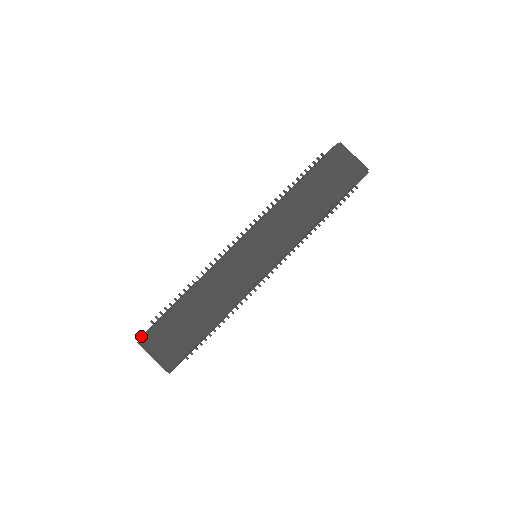
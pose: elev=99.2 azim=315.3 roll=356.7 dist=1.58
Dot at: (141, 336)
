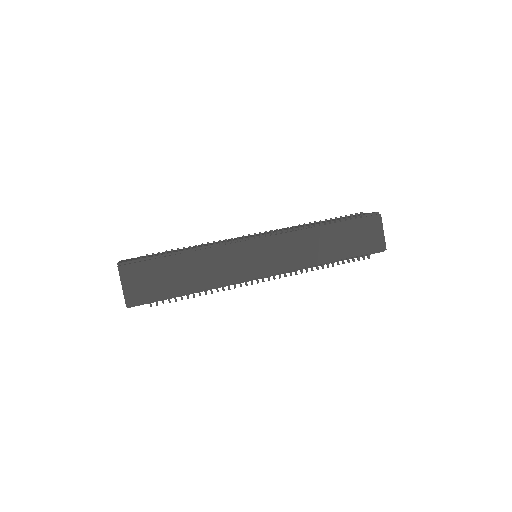
Dot at: (123, 262)
